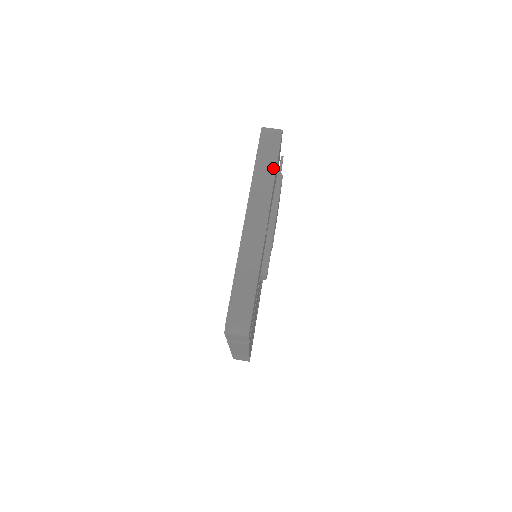
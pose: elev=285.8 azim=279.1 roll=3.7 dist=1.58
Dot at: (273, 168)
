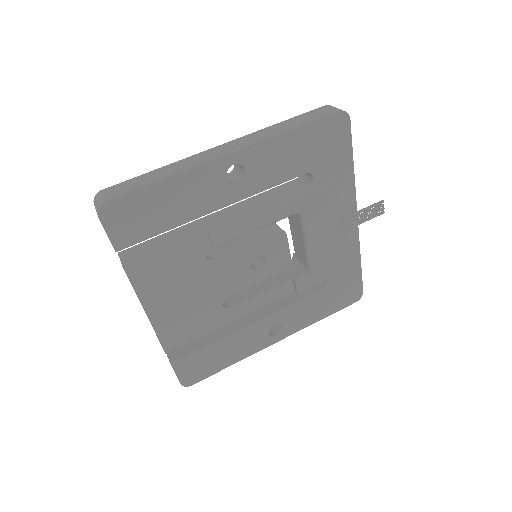
Dot at: (294, 127)
